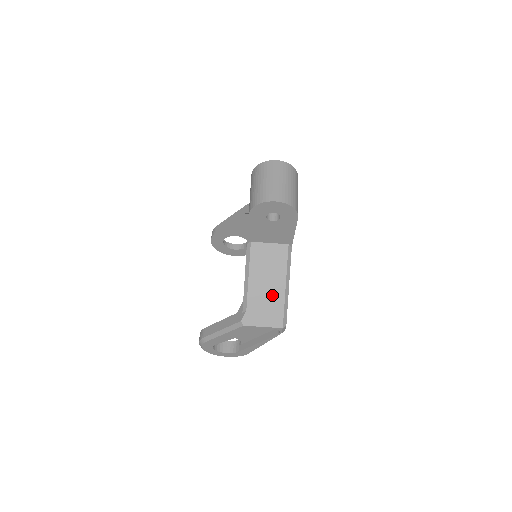
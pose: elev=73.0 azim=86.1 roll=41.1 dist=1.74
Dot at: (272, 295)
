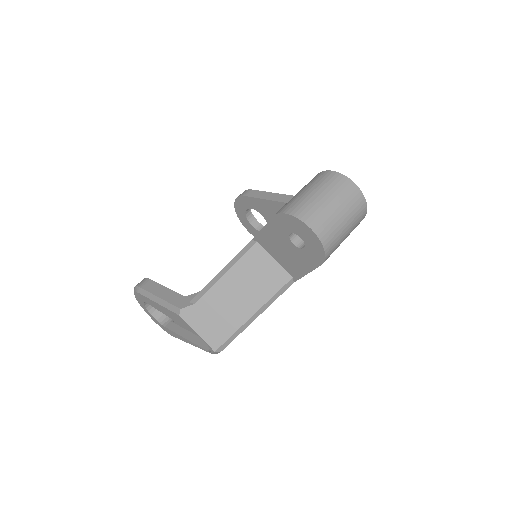
Dot at: (232, 312)
